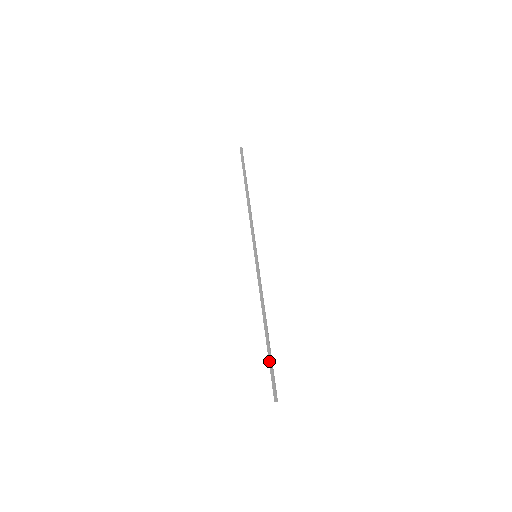
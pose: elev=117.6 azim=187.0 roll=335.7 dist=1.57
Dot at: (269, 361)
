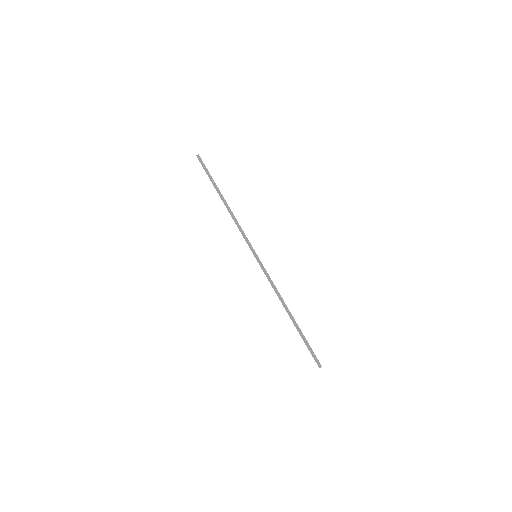
Dot at: (304, 339)
